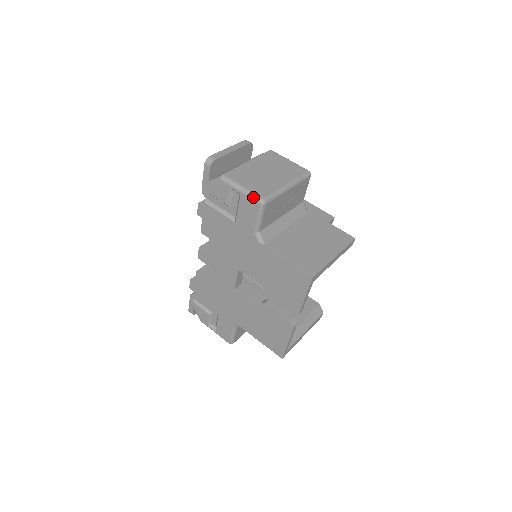
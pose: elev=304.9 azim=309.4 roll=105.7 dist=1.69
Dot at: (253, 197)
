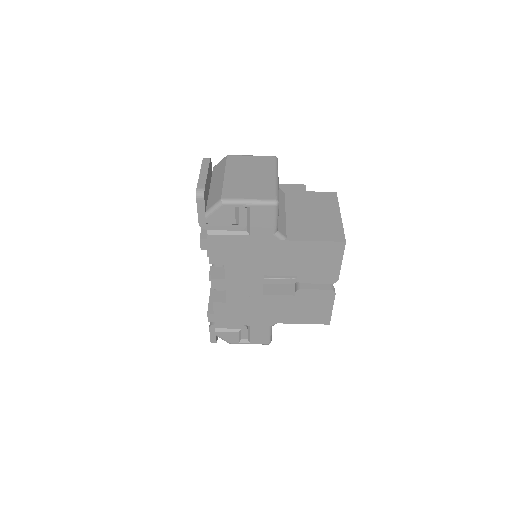
Dot at: (265, 203)
